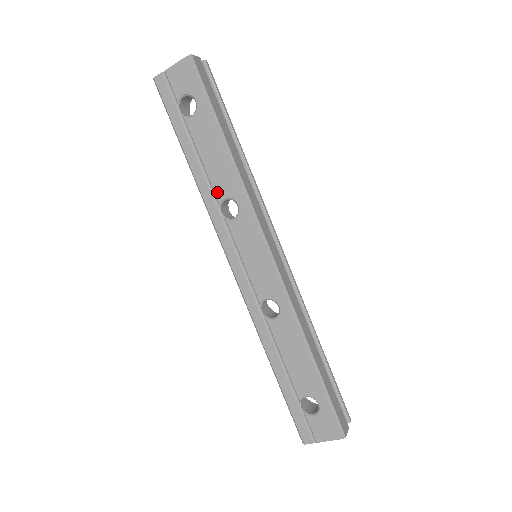
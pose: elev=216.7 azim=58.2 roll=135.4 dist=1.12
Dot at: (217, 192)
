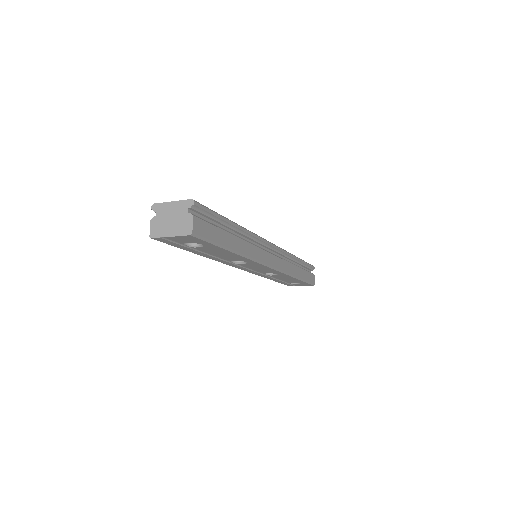
Dot at: (228, 260)
